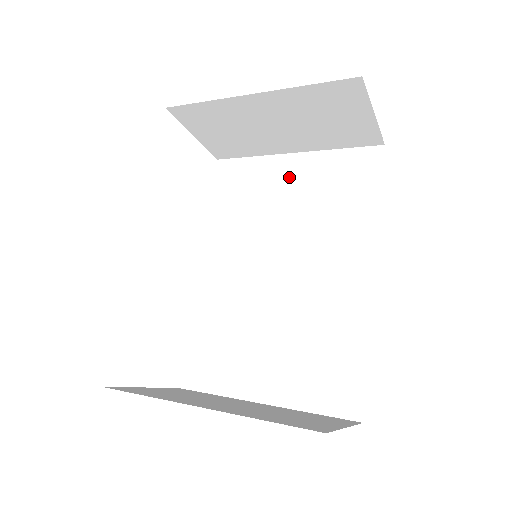
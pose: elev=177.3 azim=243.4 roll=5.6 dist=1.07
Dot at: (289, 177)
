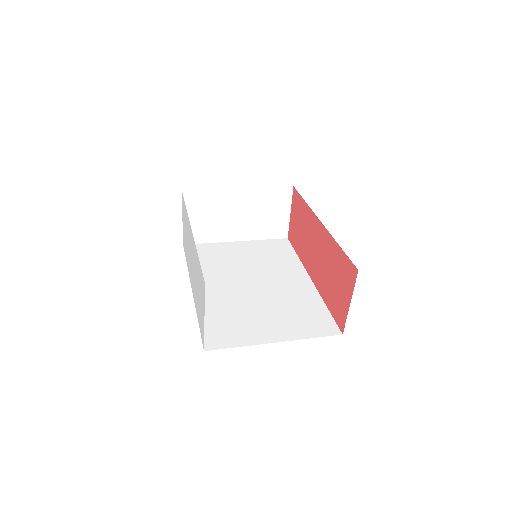
Dot at: (239, 250)
